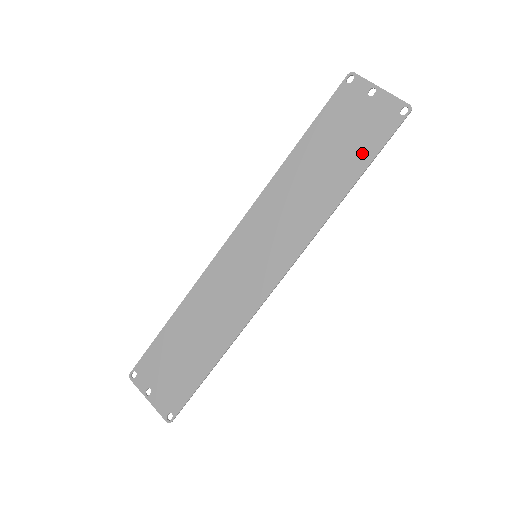
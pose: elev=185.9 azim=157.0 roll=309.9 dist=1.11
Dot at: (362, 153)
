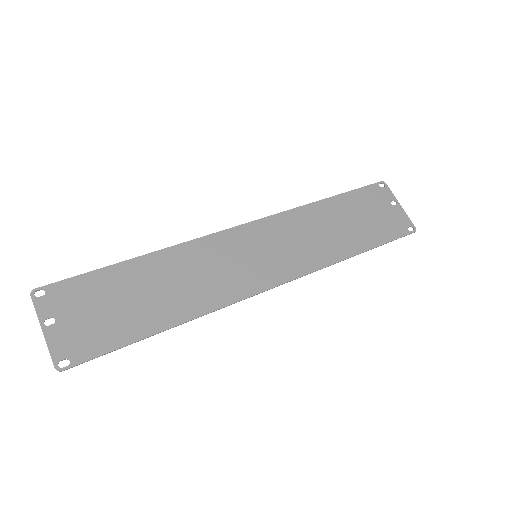
Dot at: (375, 236)
